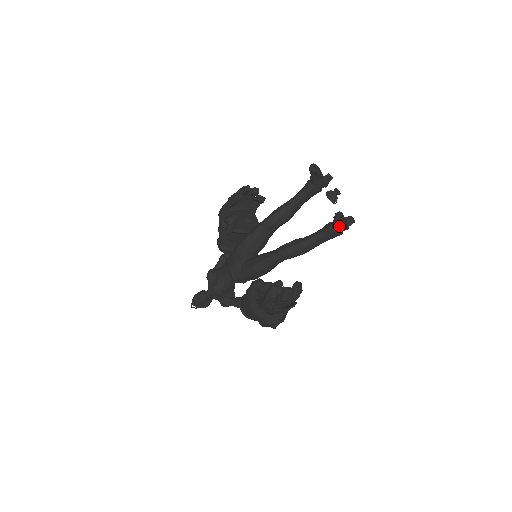
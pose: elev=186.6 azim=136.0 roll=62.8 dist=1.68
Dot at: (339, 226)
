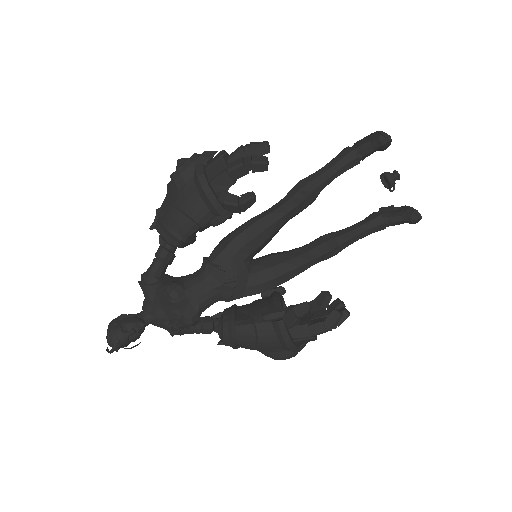
Dot at: (401, 223)
